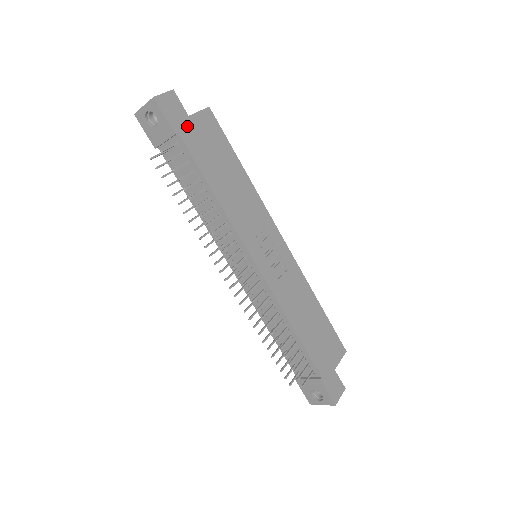
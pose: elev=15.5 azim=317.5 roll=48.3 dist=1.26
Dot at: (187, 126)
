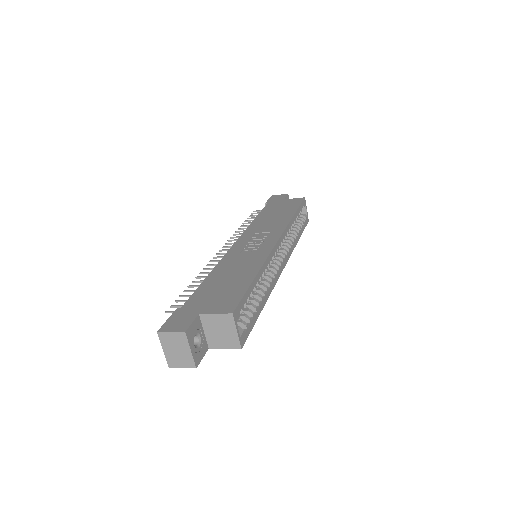
Dot at: (277, 202)
